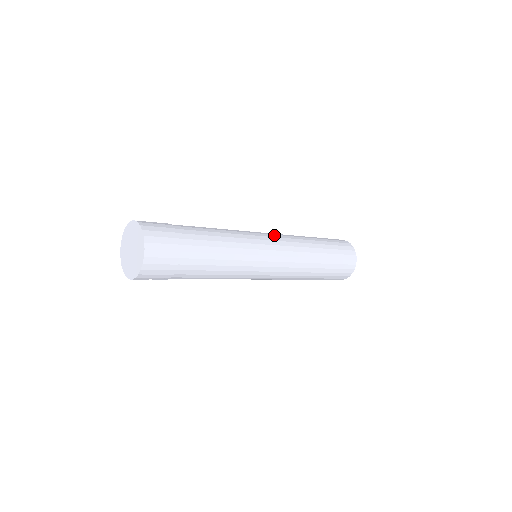
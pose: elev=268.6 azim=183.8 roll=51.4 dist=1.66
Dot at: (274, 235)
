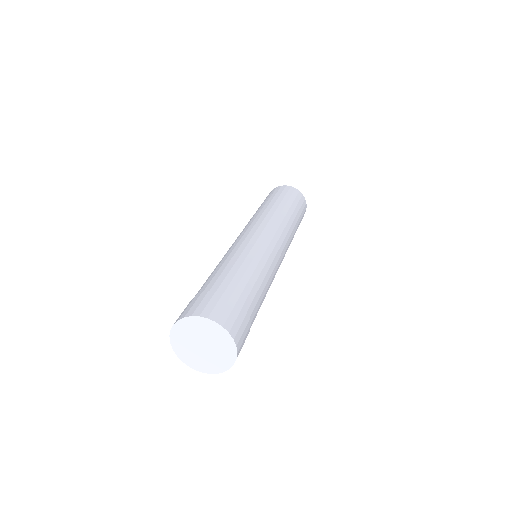
Dot at: (285, 249)
